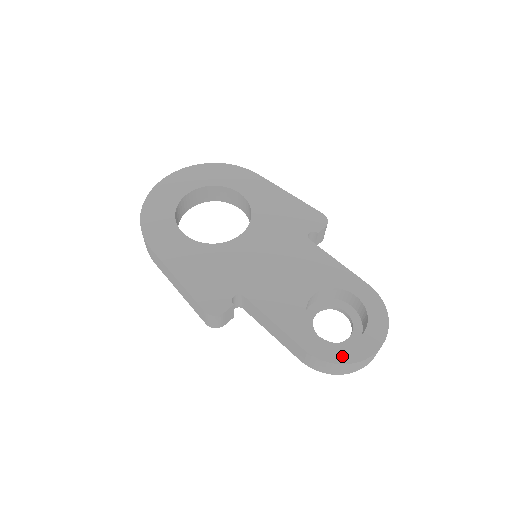
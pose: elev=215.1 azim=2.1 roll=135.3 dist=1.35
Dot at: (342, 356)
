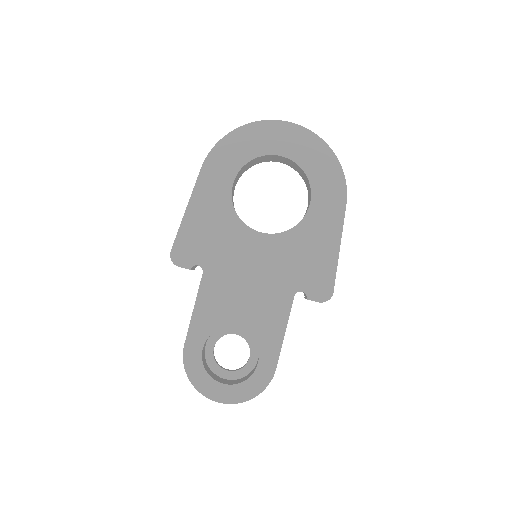
Dot at: (196, 377)
